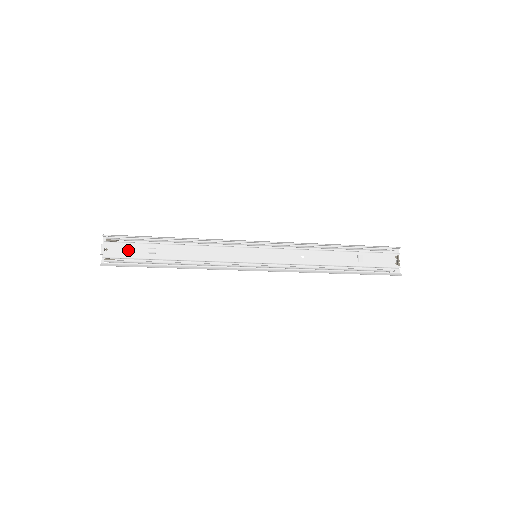
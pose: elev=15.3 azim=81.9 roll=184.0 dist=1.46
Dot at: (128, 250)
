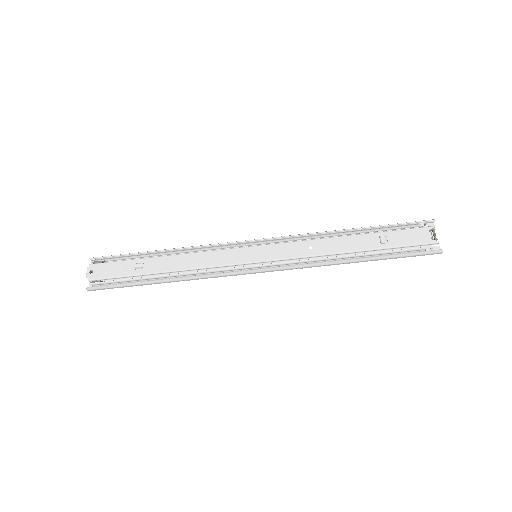
Dot at: (114, 269)
